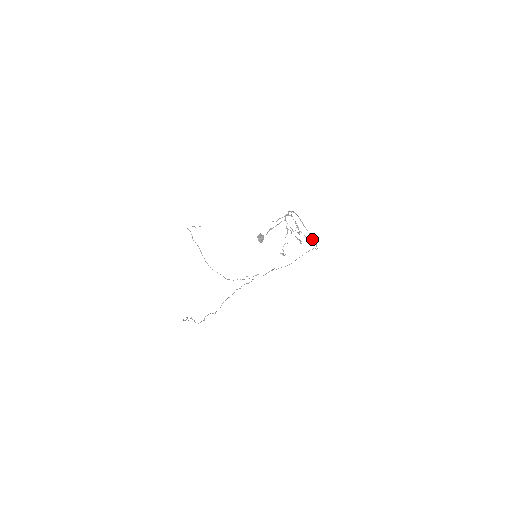
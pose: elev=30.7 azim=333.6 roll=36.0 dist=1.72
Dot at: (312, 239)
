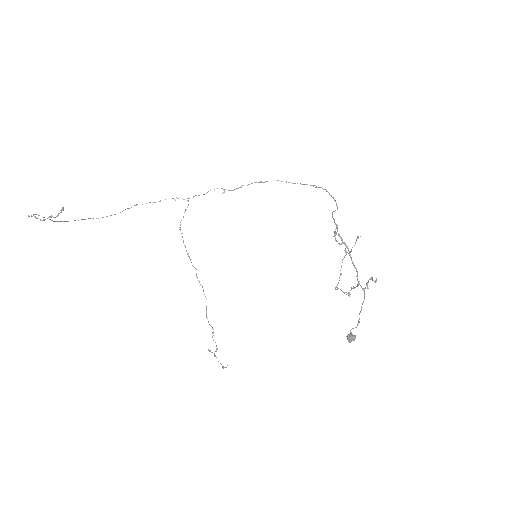
Dot at: occluded
